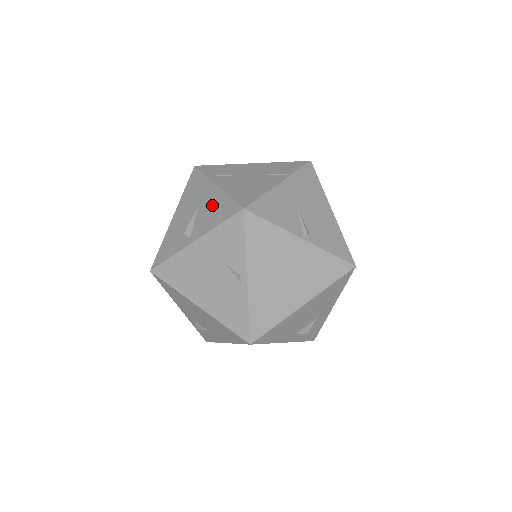
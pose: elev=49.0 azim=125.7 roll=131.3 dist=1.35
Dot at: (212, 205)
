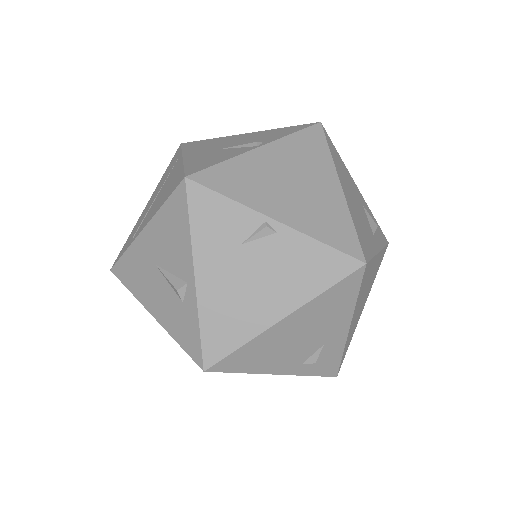
Dot at: (162, 238)
